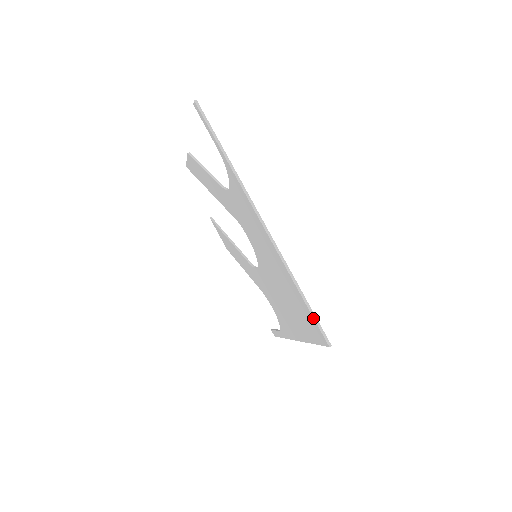
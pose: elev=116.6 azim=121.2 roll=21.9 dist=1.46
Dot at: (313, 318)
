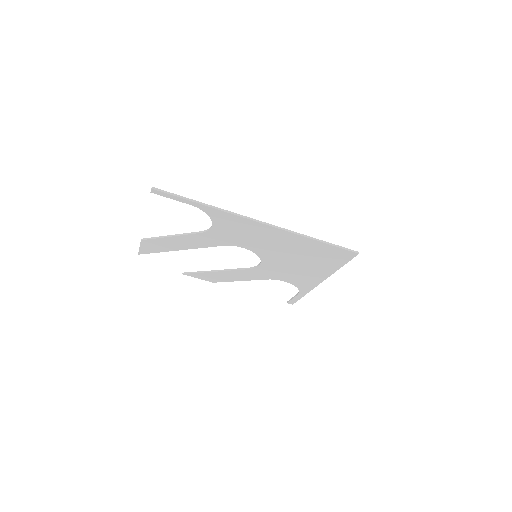
Dot at: (337, 247)
